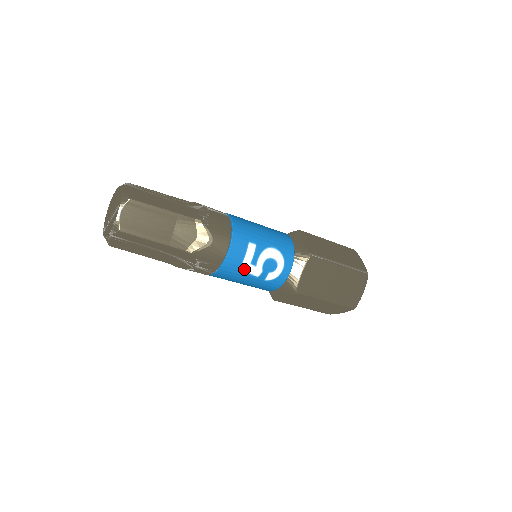
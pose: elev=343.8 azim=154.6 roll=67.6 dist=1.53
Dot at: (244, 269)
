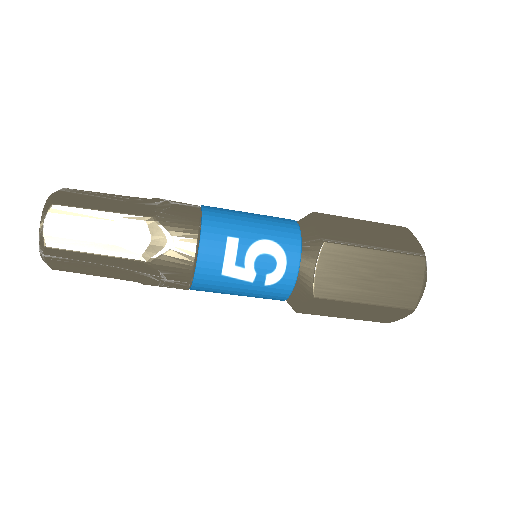
Dot at: (229, 274)
